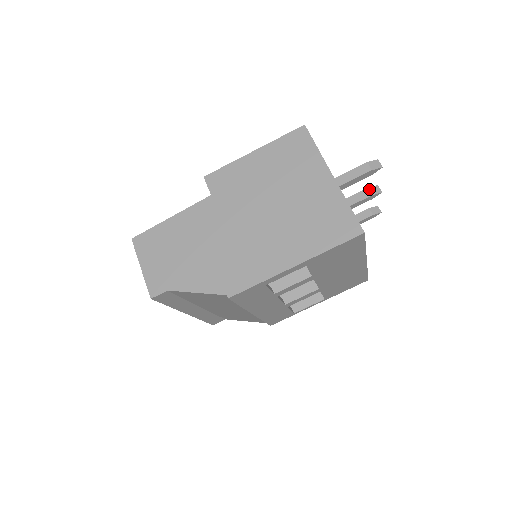
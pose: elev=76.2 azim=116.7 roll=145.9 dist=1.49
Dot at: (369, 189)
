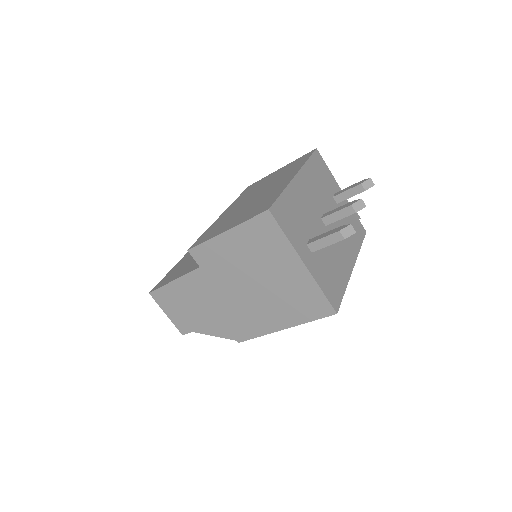
Dot at: (352, 207)
